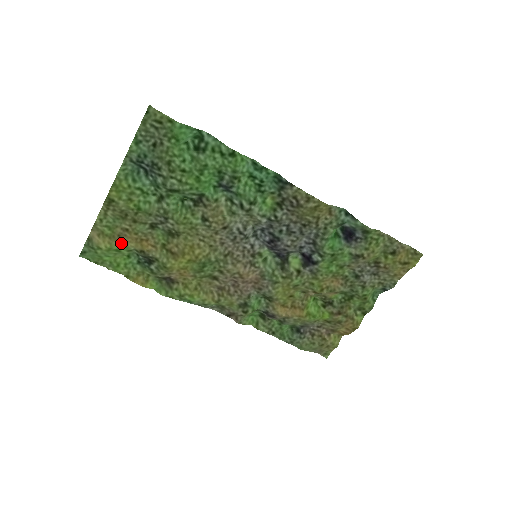
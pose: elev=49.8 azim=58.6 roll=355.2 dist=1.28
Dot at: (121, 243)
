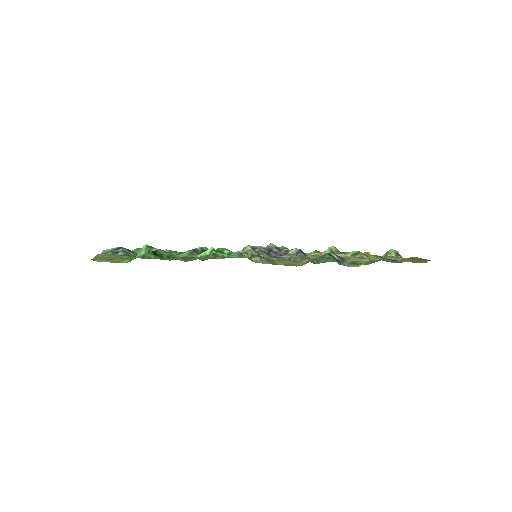
Dot at: occluded
